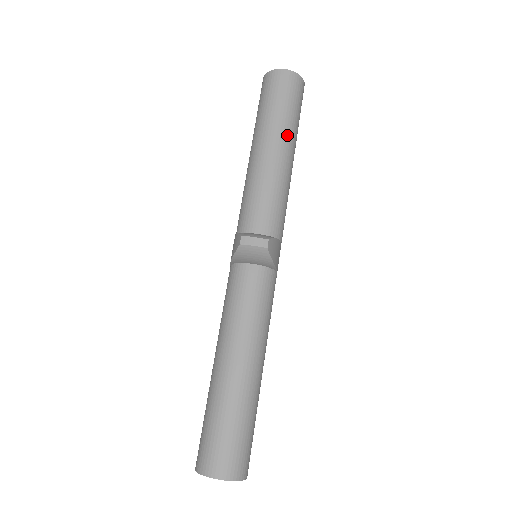
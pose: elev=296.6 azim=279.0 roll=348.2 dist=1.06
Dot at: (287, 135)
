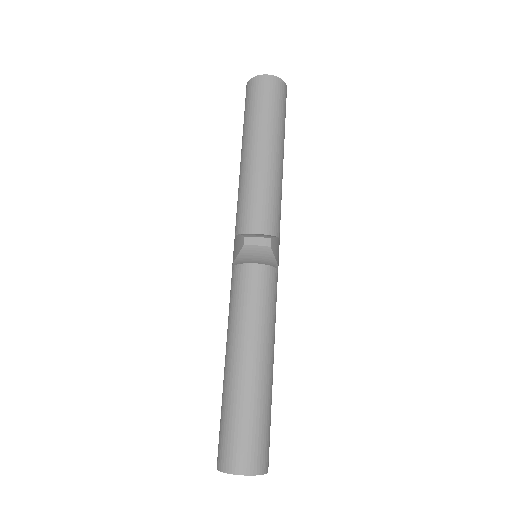
Dot at: (276, 138)
